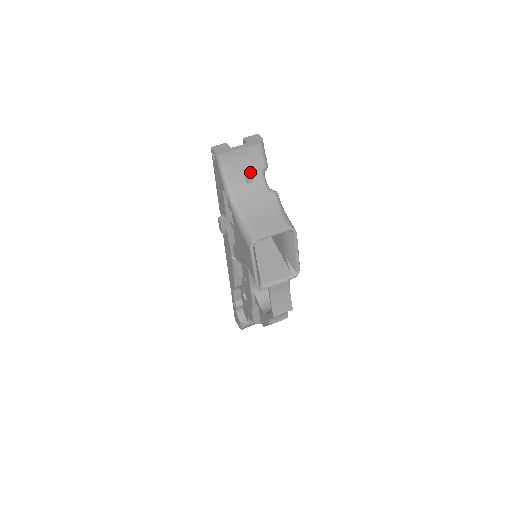
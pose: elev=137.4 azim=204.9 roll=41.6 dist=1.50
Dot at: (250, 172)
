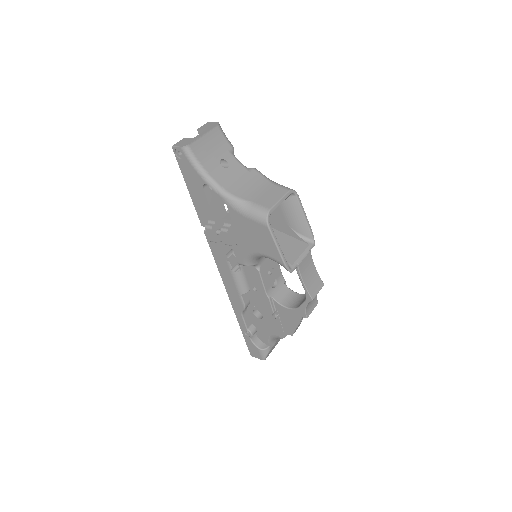
Dot at: (222, 157)
